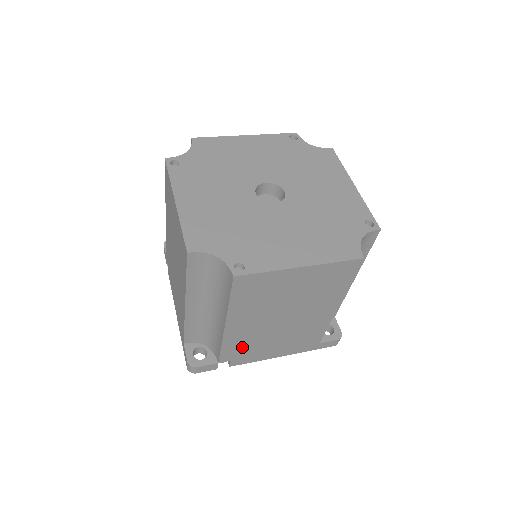
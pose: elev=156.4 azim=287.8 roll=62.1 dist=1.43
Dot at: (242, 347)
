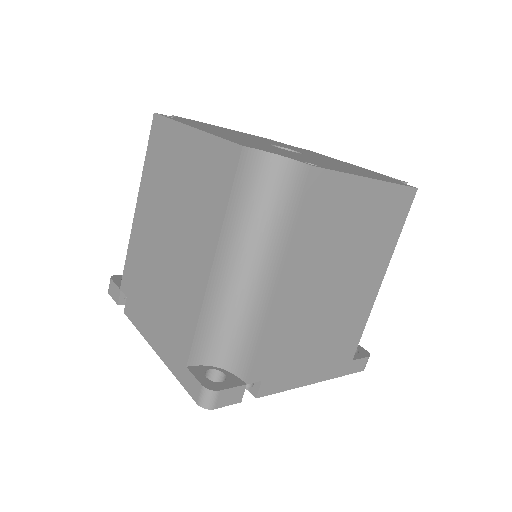
Dot at: (281, 347)
